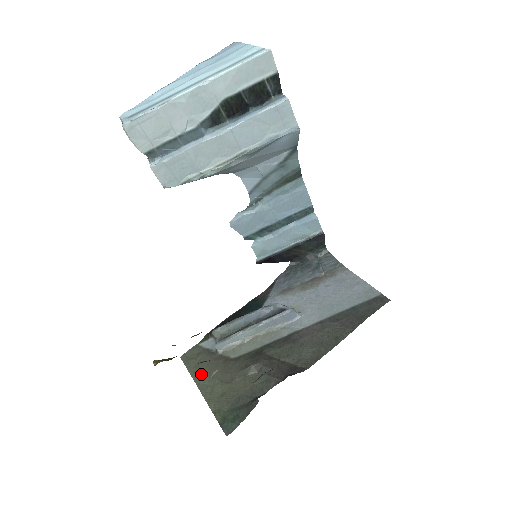
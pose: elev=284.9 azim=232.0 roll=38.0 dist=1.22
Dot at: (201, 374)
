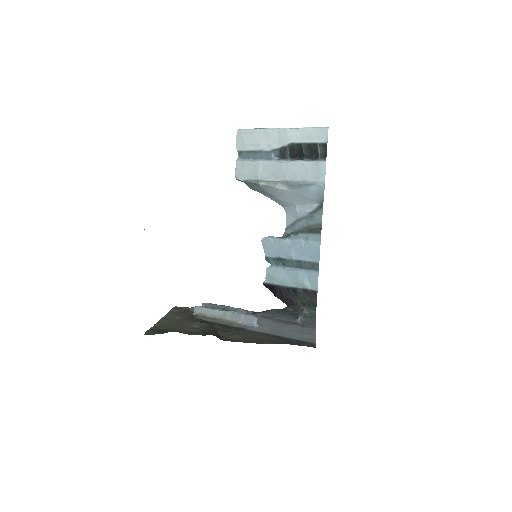
Dot at: (172, 315)
